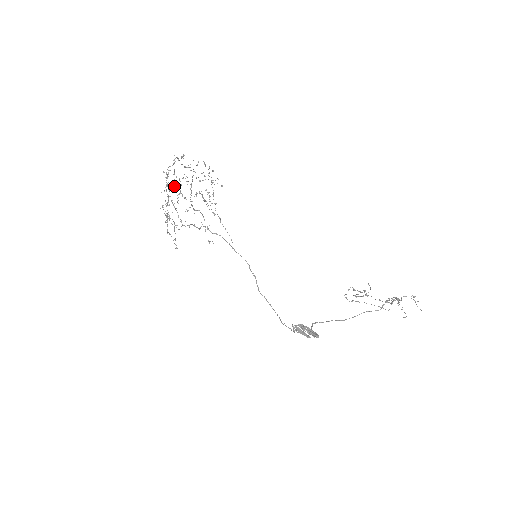
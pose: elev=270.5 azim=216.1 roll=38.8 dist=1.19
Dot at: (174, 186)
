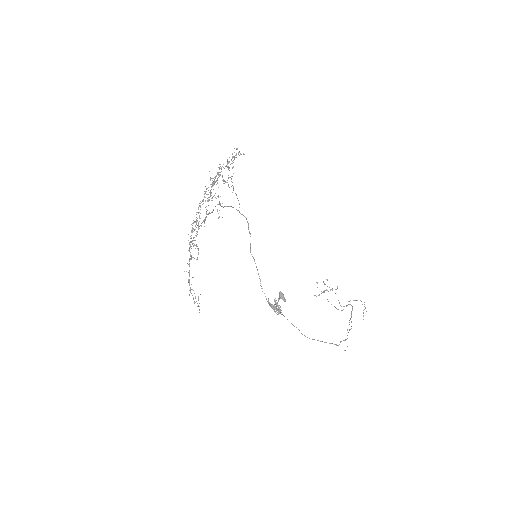
Dot at: occluded
